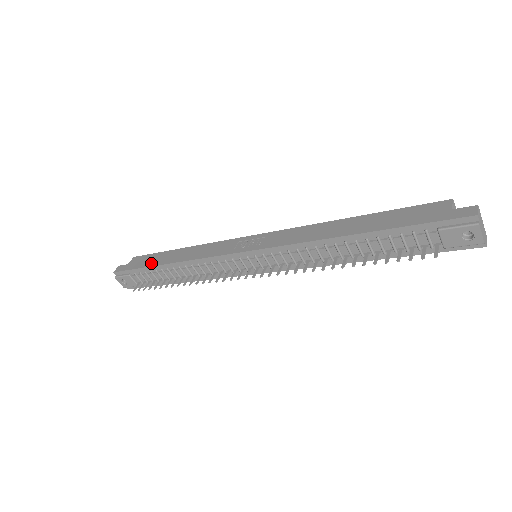
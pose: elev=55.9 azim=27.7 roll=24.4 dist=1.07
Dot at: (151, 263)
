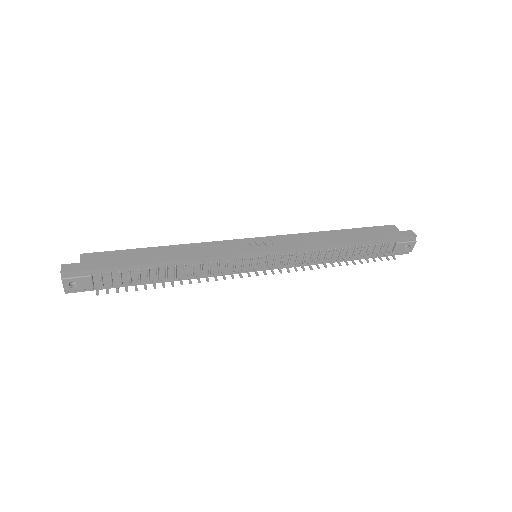
Dot at: (130, 261)
